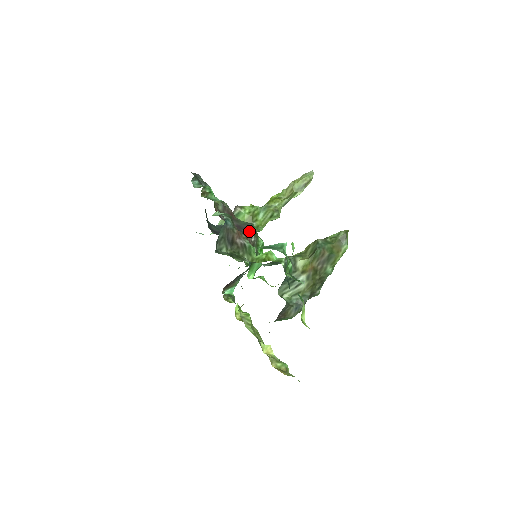
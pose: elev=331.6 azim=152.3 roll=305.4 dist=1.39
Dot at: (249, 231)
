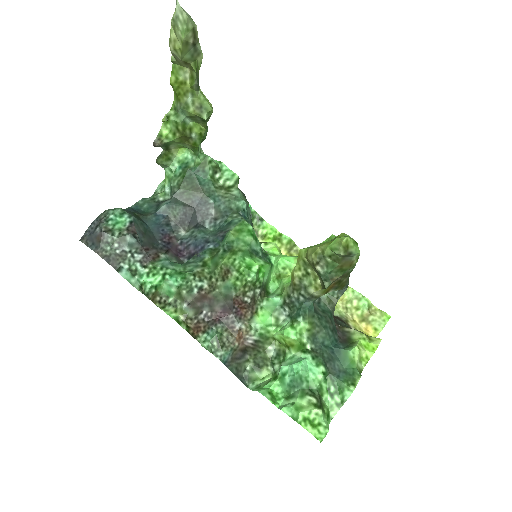
Dot at: (238, 303)
